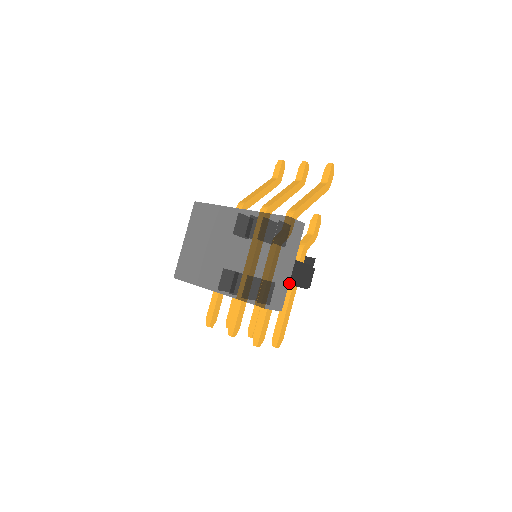
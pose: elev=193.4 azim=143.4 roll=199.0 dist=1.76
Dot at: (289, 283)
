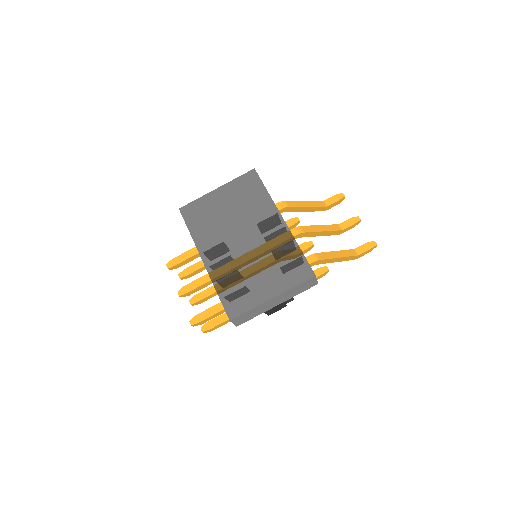
Dot at: occluded
